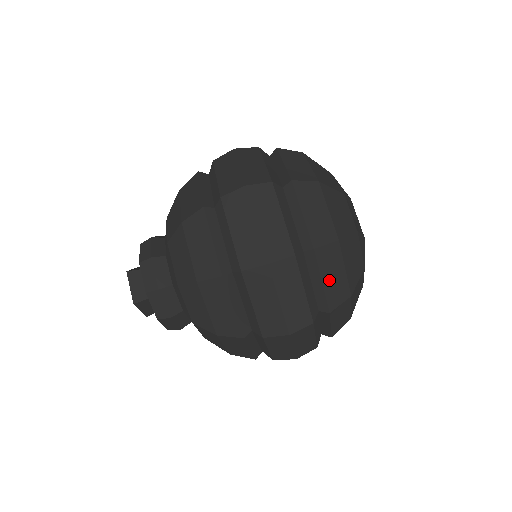
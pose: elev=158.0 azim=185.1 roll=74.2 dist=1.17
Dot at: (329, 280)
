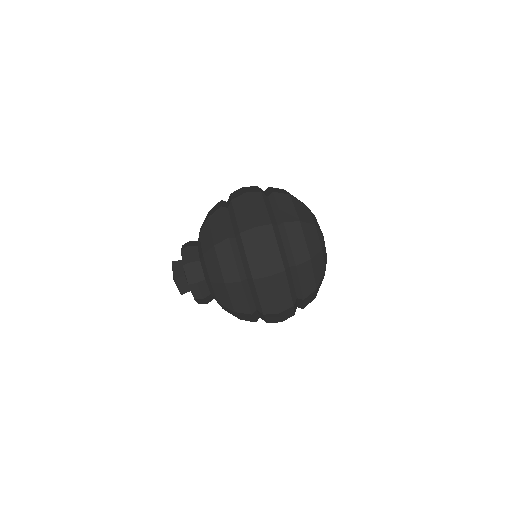
Dot at: (294, 244)
